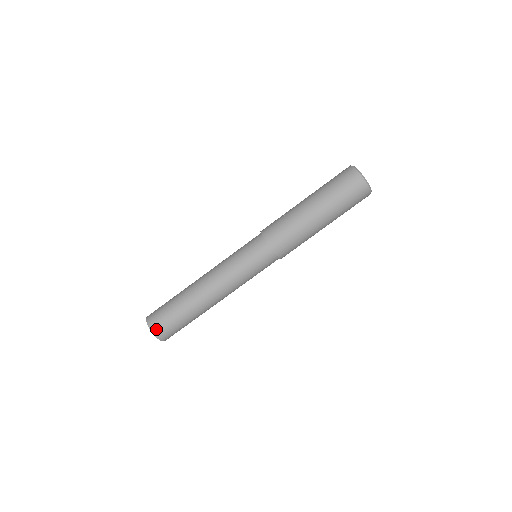
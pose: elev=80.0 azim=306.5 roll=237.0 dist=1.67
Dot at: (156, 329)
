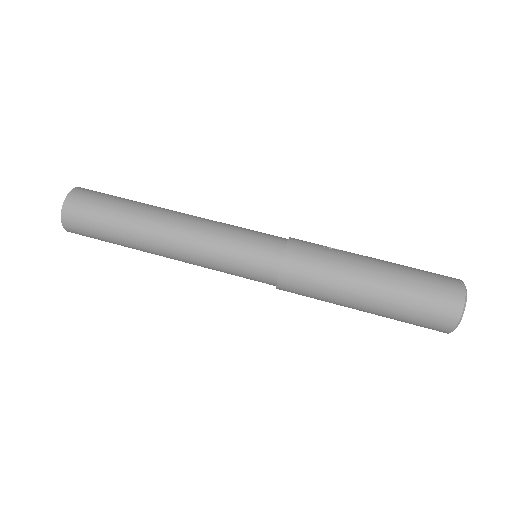
Dot at: (72, 203)
